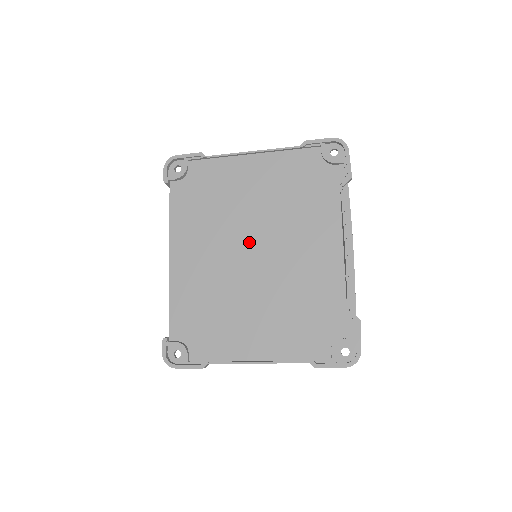
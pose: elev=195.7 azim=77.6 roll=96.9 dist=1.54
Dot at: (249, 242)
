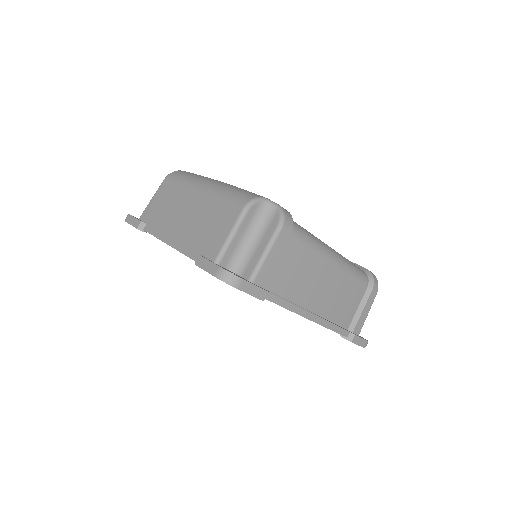
Dot at: occluded
